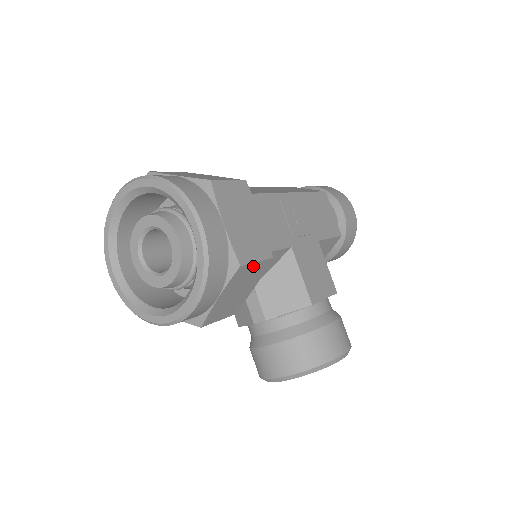
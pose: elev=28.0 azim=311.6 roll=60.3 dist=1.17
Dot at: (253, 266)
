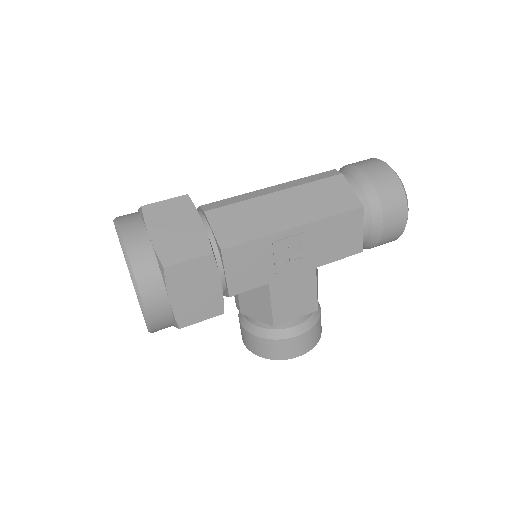
Dot at: (199, 321)
